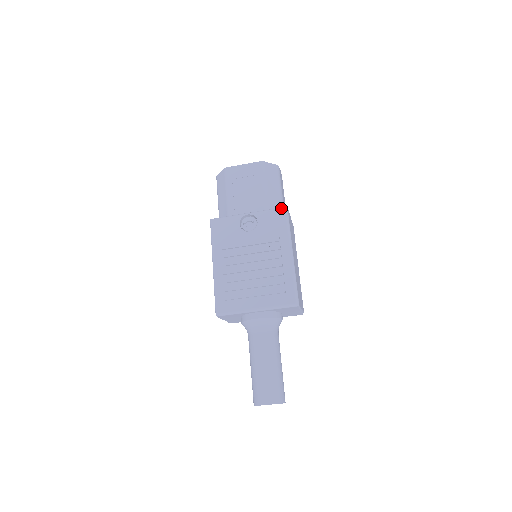
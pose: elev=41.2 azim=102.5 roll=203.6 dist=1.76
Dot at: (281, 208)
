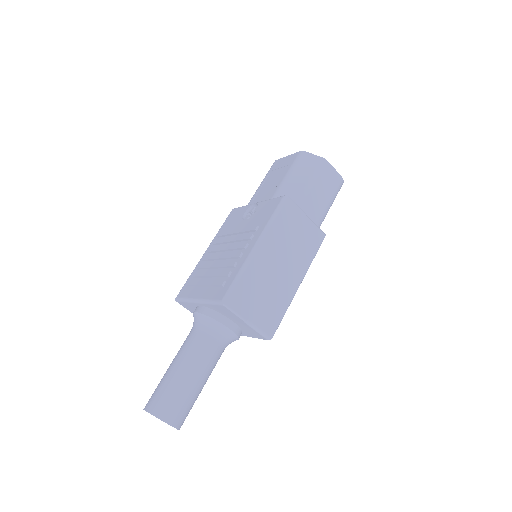
Dot at: (281, 196)
